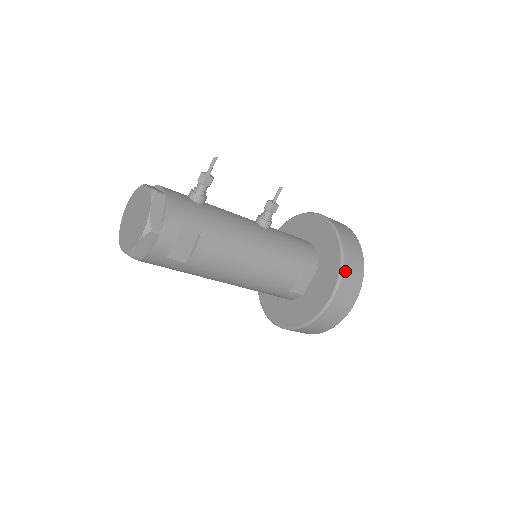
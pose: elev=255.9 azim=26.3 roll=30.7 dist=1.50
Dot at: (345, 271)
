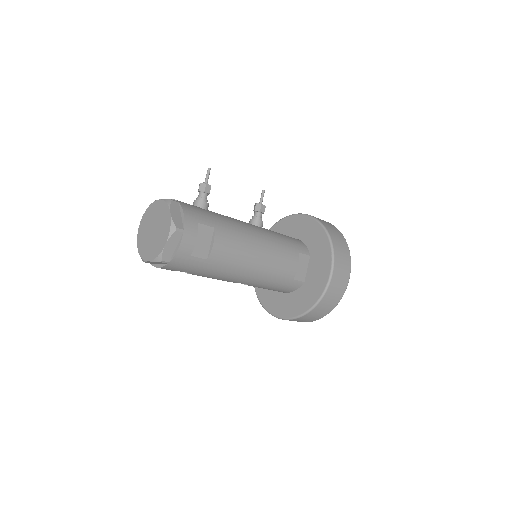
Dot at: (335, 247)
